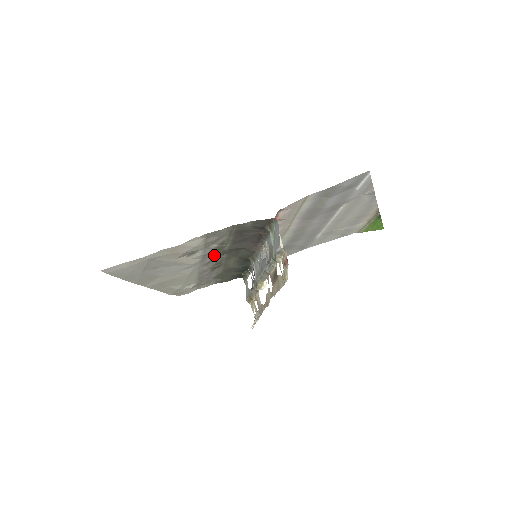
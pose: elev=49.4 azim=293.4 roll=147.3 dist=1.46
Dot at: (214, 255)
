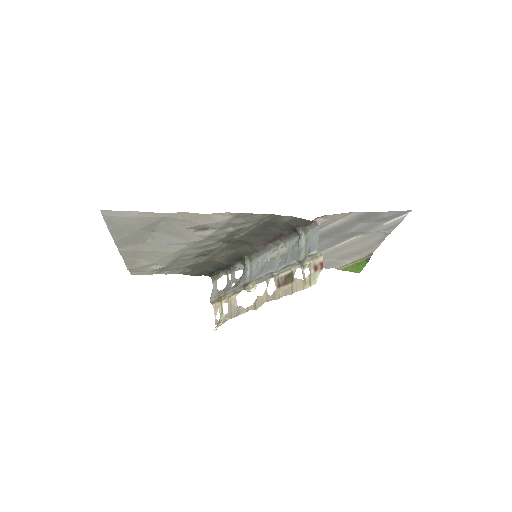
Dot at: (218, 240)
